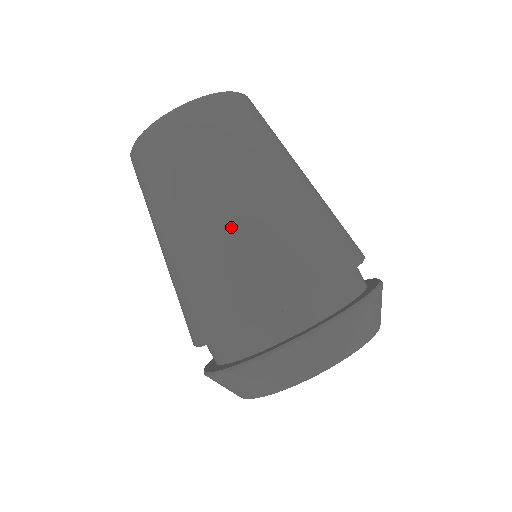
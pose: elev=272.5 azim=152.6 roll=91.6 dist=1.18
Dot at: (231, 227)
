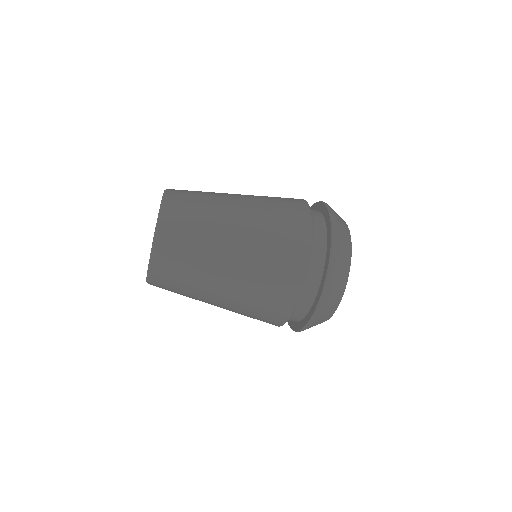
Dot at: occluded
